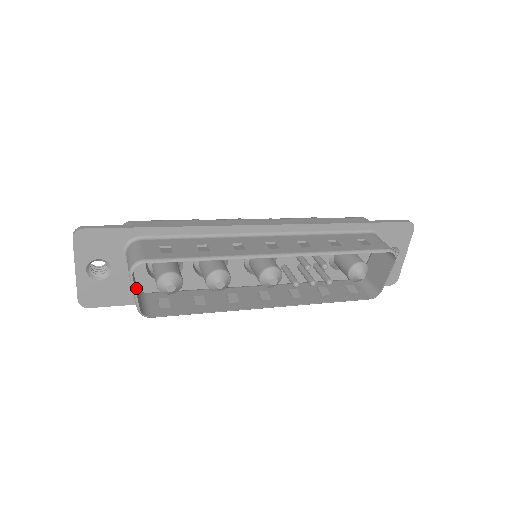
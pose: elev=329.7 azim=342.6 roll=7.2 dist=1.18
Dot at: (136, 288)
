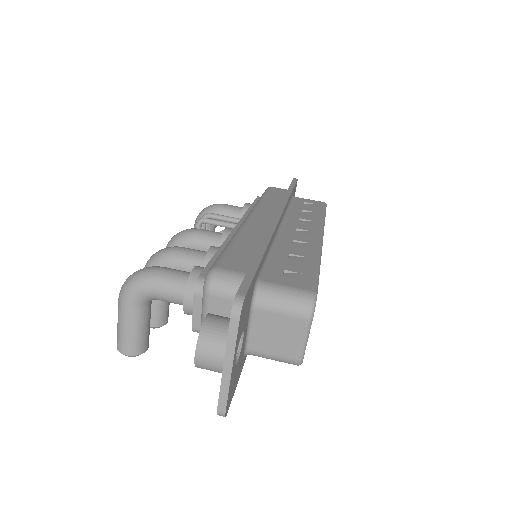
Dot at: (272, 342)
